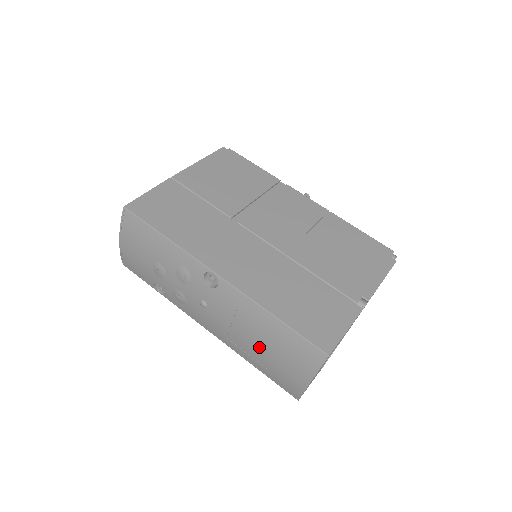
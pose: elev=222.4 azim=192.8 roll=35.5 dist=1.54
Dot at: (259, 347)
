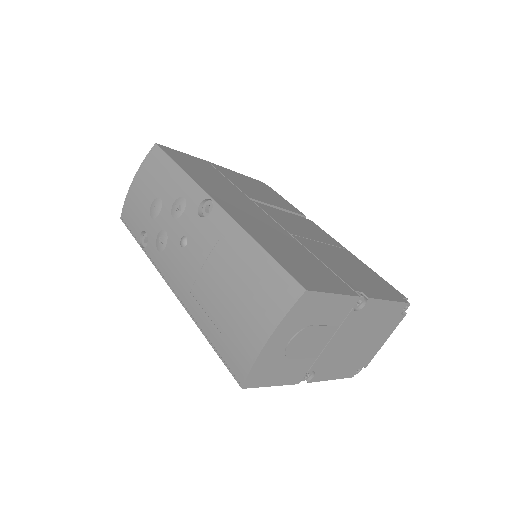
Dot at: (224, 292)
